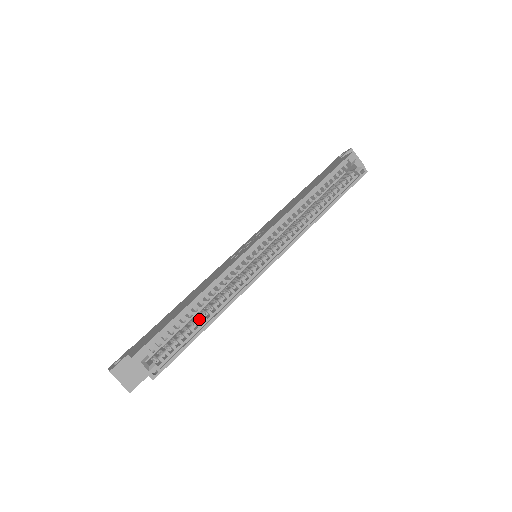
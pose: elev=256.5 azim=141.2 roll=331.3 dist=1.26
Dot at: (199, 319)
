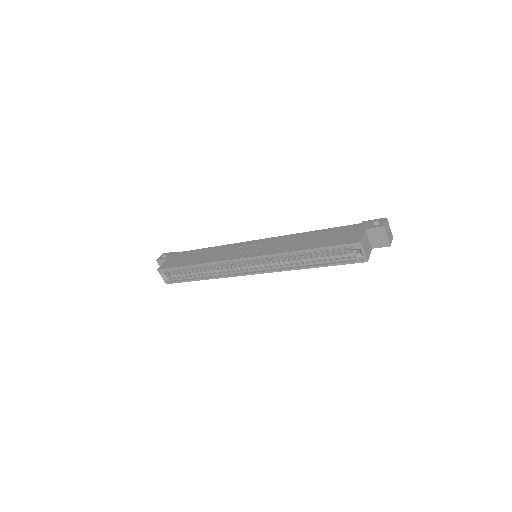
Dot at: (205, 268)
